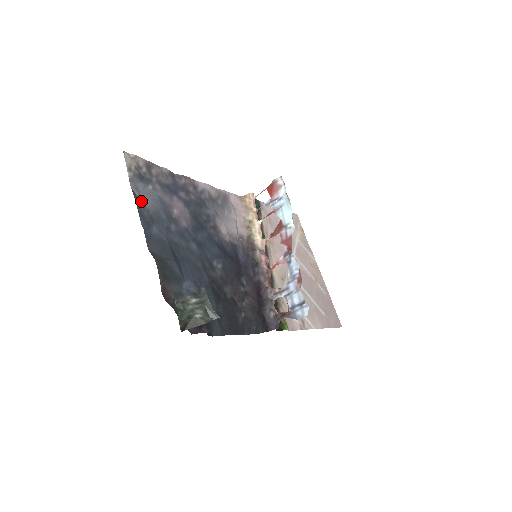
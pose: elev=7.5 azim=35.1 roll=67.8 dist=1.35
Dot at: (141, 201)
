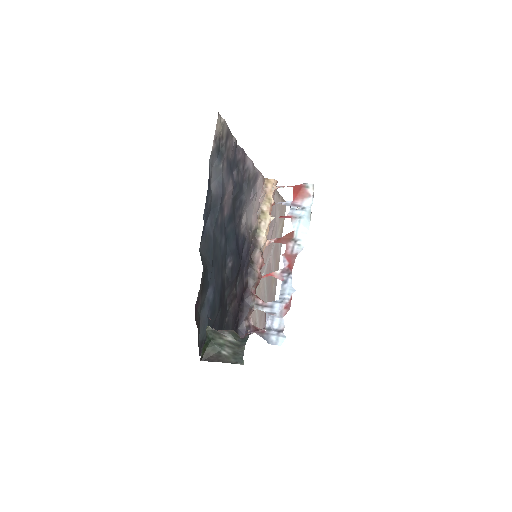
Dot at: (210, 183)
